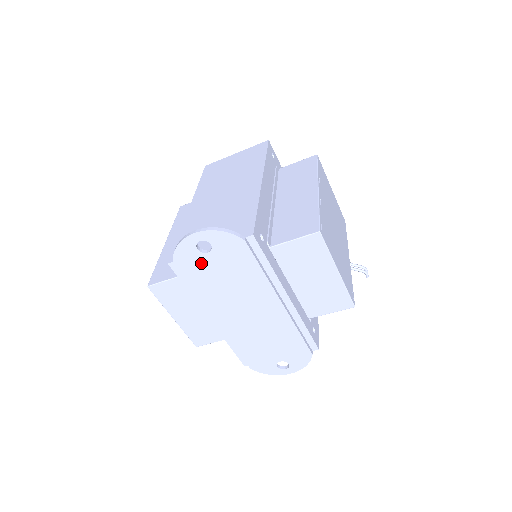
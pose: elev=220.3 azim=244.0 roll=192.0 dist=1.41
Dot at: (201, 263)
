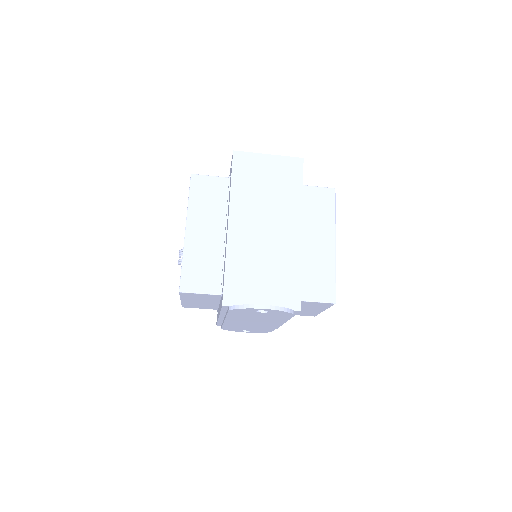
Dot at: (250, 313)
